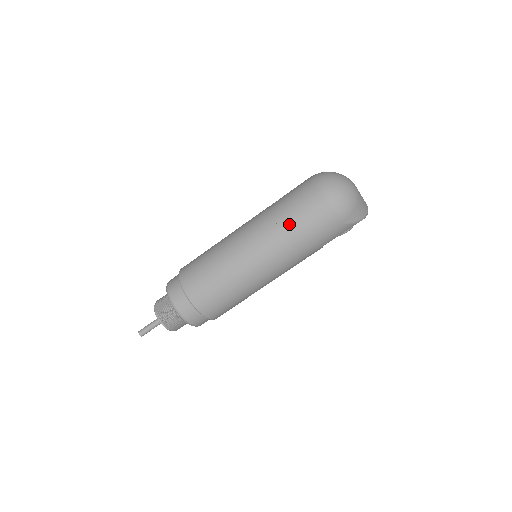
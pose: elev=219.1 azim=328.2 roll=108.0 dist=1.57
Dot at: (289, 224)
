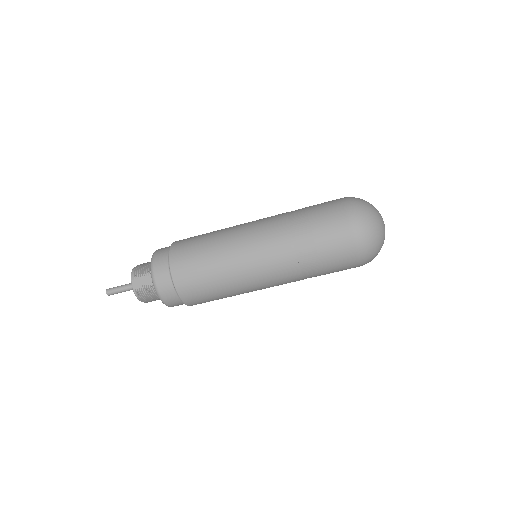
Dot at: (310, 261)
